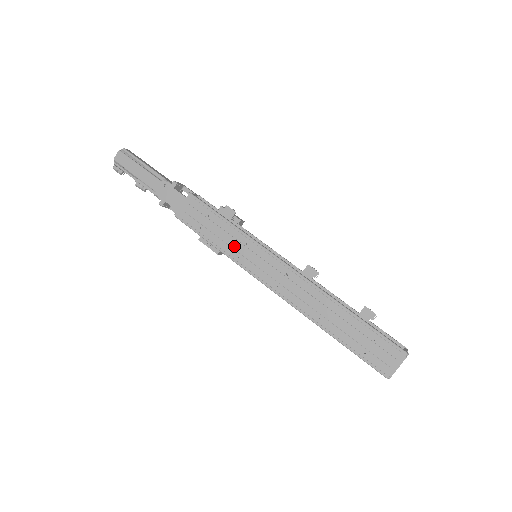
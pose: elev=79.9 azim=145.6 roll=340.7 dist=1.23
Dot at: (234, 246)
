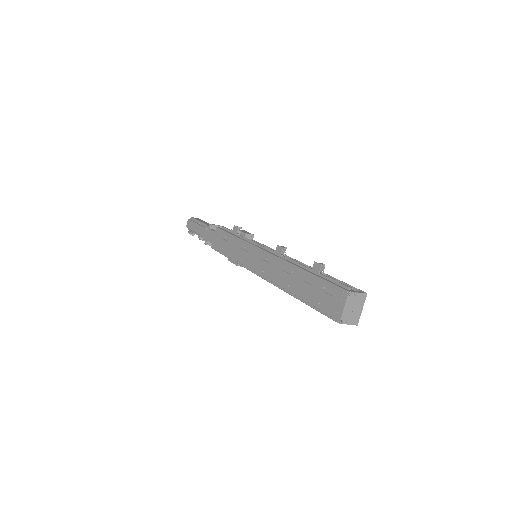
Dot at: (238, 253)
